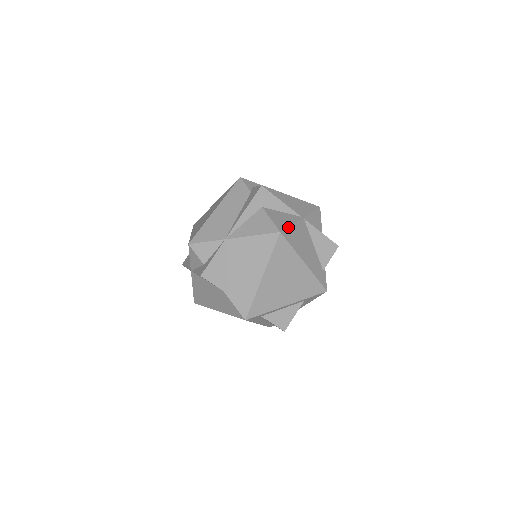
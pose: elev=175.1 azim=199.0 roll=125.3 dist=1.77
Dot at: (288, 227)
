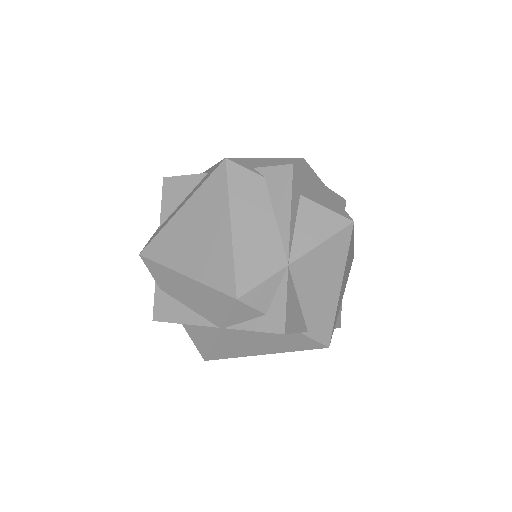
Dot at: (343, 208)
